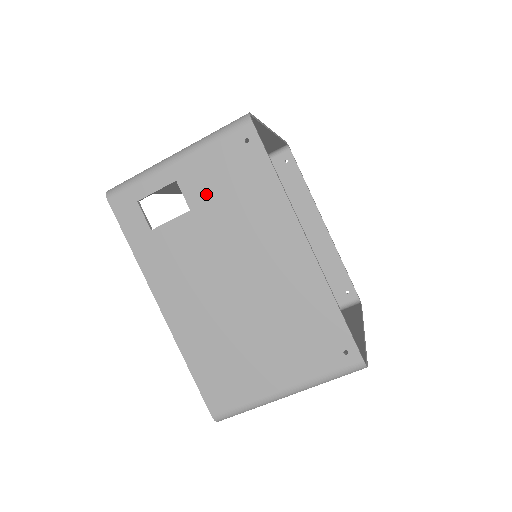
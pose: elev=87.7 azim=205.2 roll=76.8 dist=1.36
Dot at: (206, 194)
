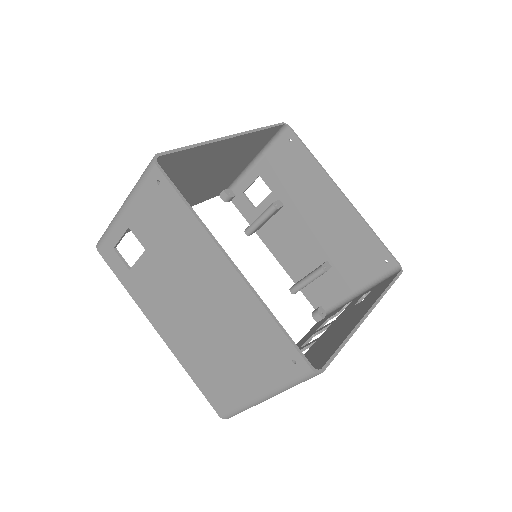
Dot at: (150, 235)
